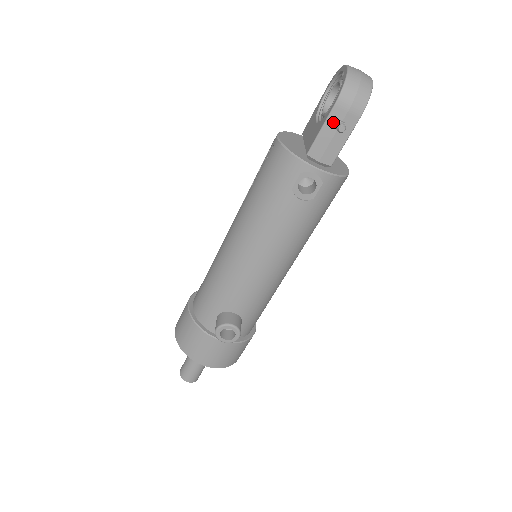
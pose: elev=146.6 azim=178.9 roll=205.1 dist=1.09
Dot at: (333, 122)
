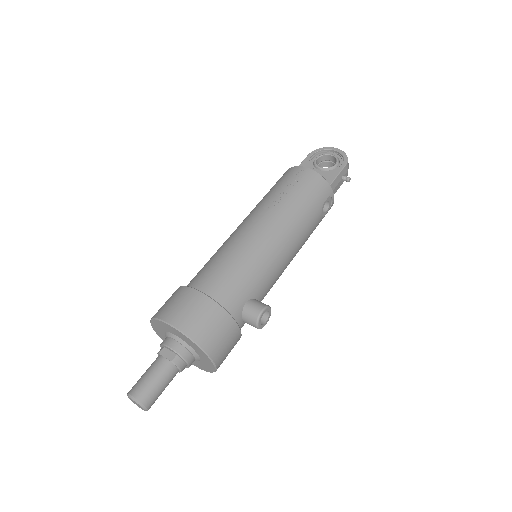
Dot at: (342, 174)
